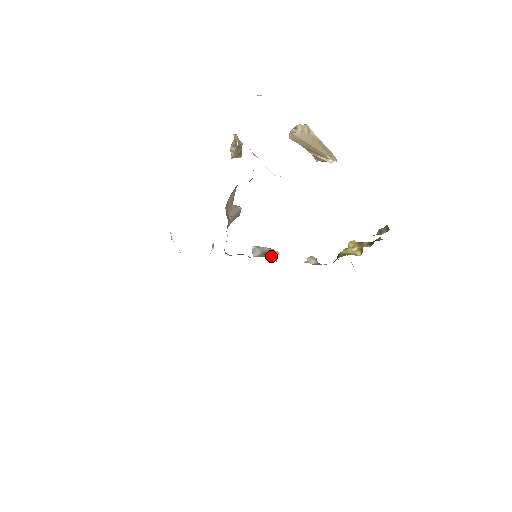
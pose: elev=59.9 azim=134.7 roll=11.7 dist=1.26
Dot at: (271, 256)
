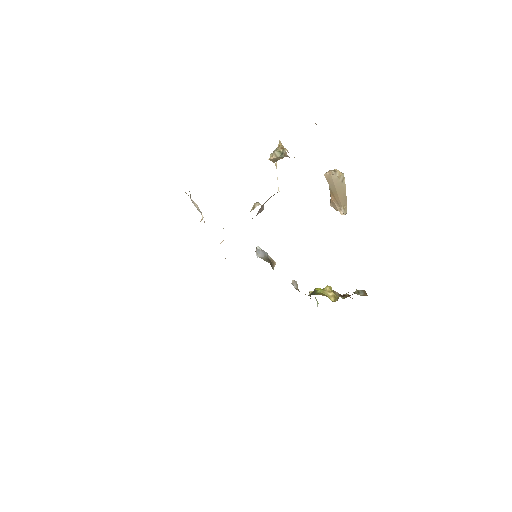
Dot at: (271, 264)
